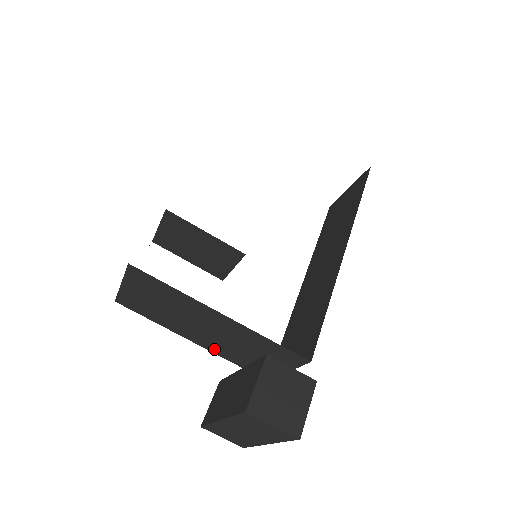
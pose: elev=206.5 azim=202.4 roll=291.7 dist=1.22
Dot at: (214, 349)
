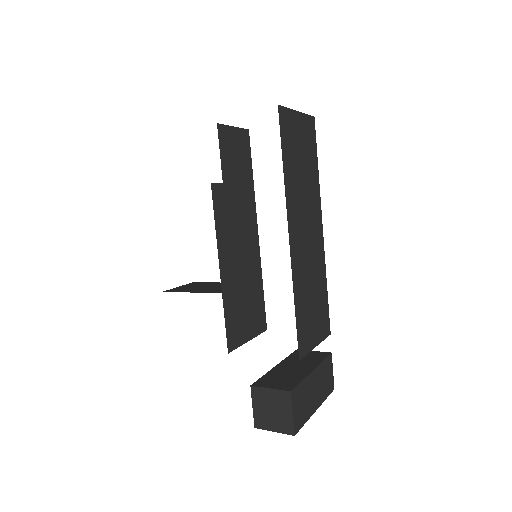
Dot at: occluded
